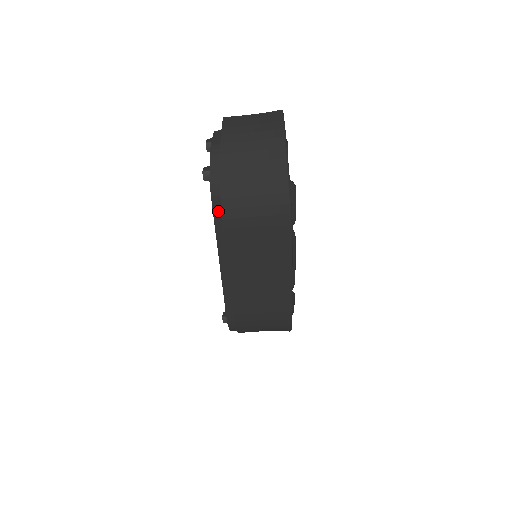
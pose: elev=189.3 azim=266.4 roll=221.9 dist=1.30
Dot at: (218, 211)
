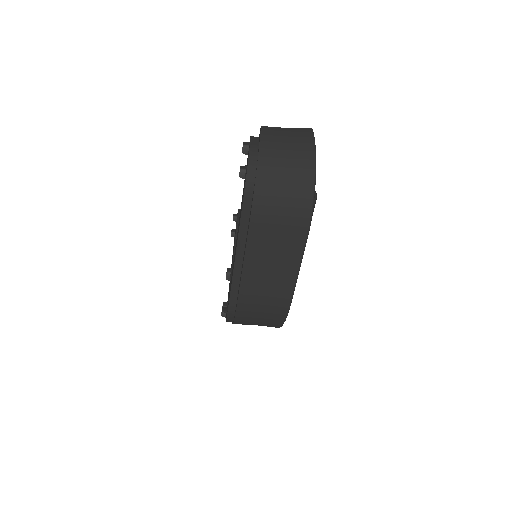
Dot at: (247, 206)
